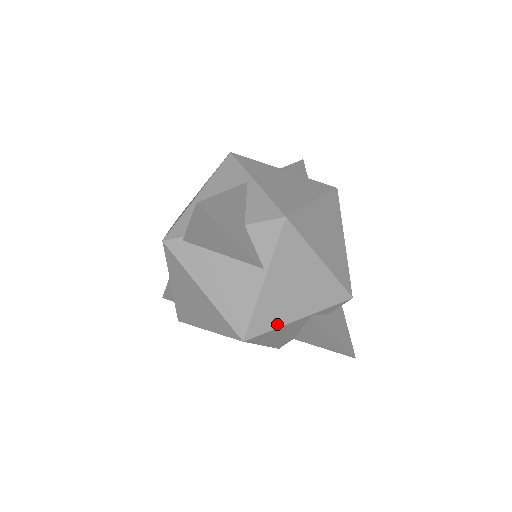
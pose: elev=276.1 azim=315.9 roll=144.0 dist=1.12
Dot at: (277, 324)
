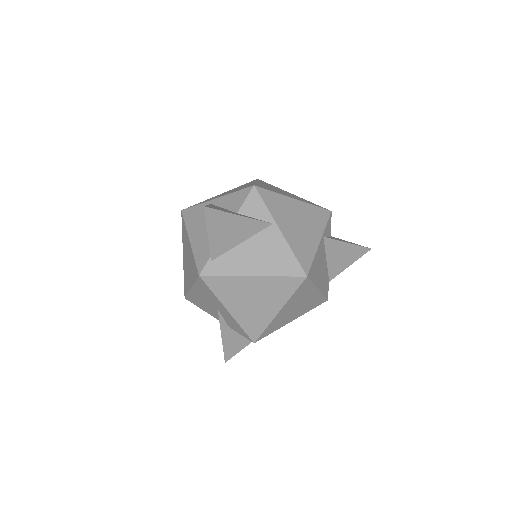
Dot at: (312, 253)
